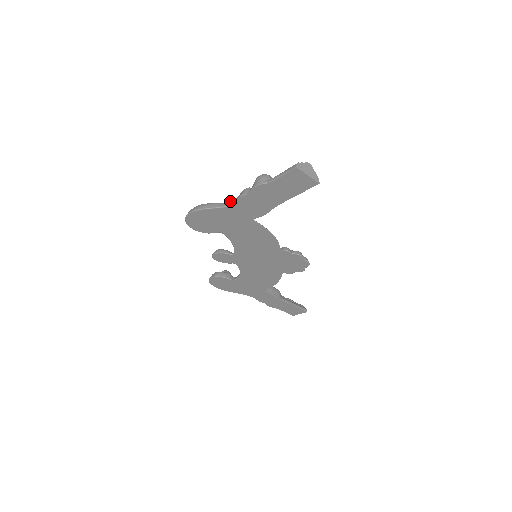
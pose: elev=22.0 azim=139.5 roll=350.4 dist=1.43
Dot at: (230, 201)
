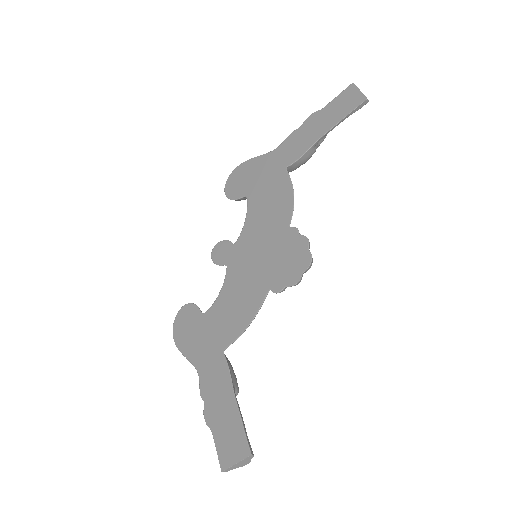
Dot at: occluded
